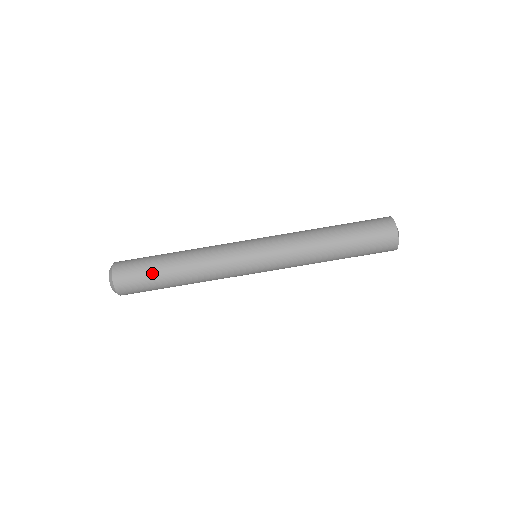
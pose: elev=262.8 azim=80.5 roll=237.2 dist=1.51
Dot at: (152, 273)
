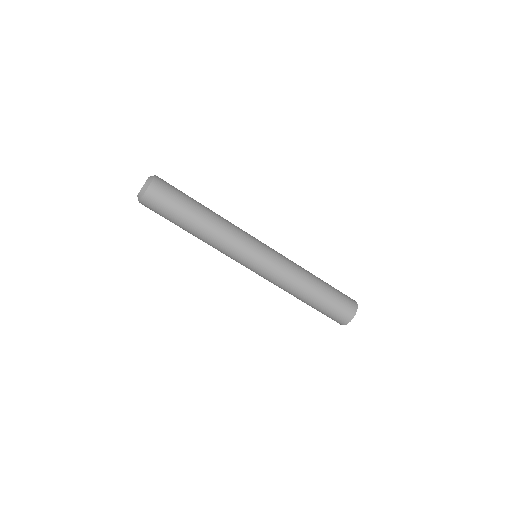
Dot at: (182, 206)
